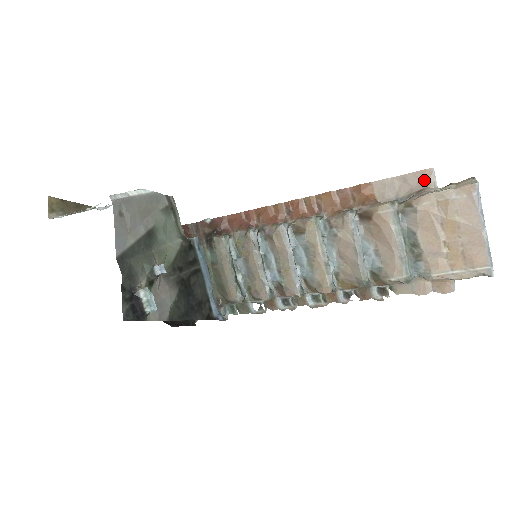
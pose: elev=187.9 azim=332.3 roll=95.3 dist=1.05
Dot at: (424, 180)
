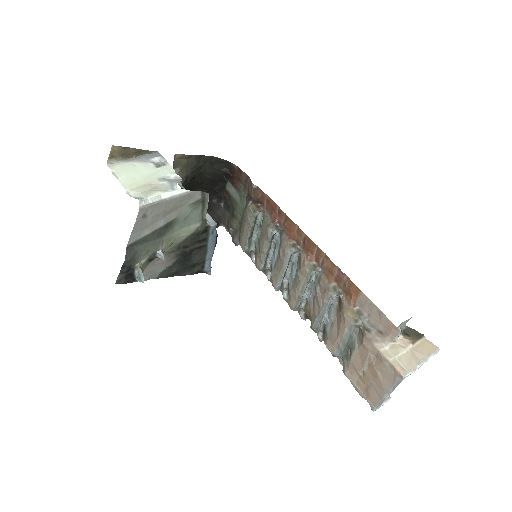
Dot at: (389, 330)
